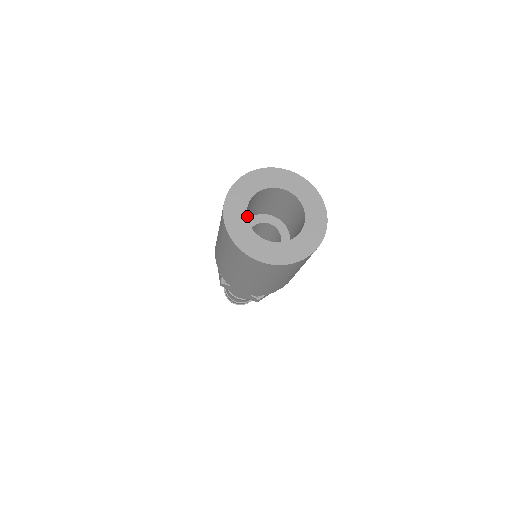
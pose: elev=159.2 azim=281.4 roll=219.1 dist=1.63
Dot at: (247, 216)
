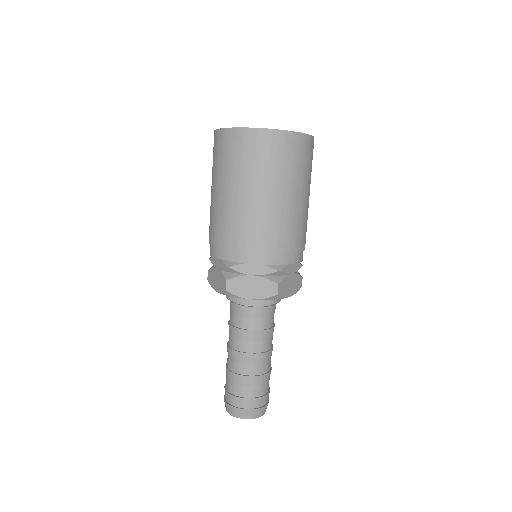
Dot at: occluded
